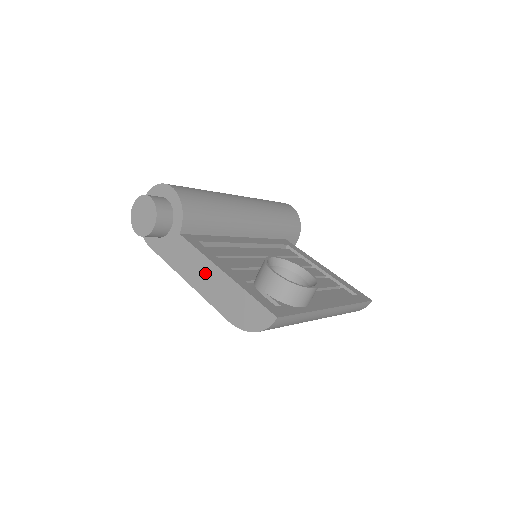
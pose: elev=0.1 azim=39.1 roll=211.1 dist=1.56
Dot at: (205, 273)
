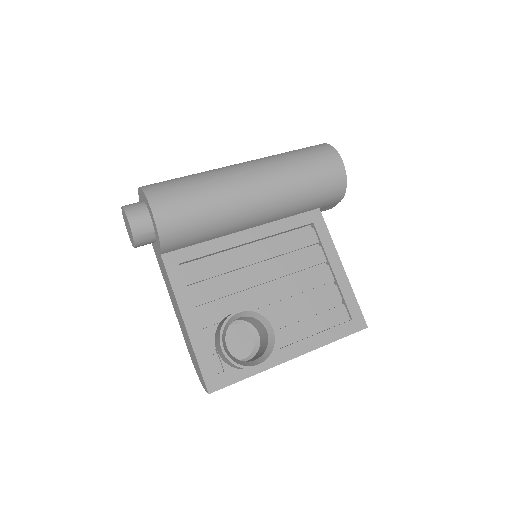
Dot at: (176, 306)
